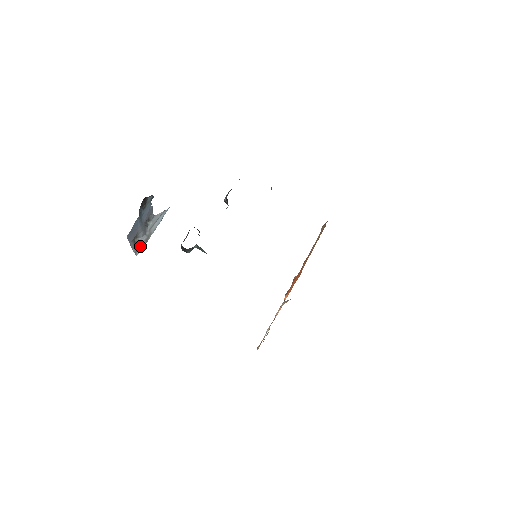
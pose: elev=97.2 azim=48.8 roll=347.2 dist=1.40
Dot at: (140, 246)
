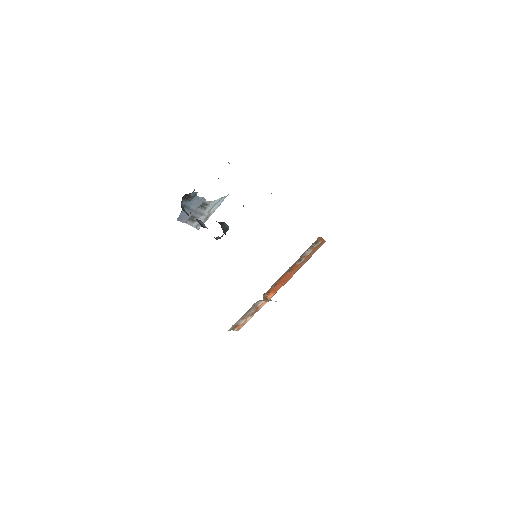
Dot at: occluded
